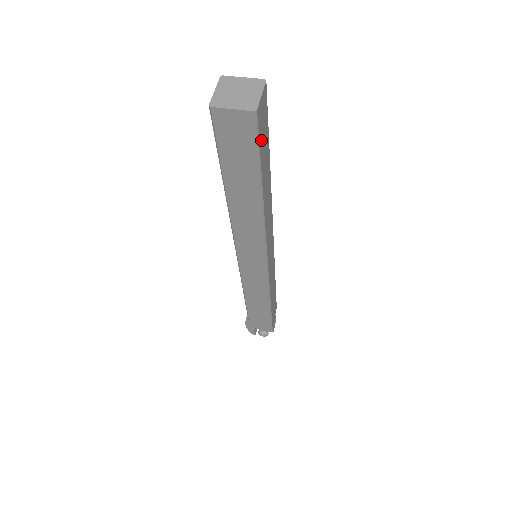
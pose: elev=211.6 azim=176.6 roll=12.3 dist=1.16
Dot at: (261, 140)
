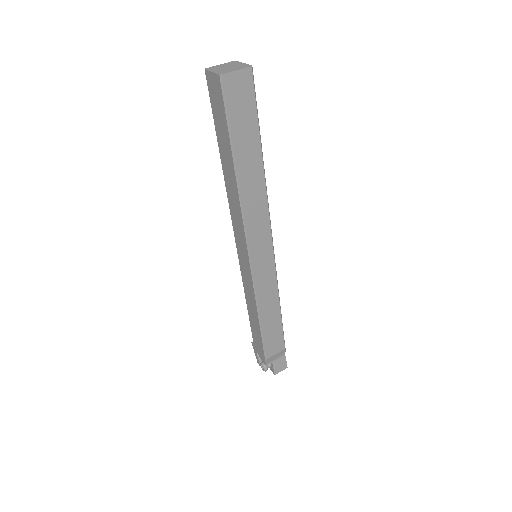
Dot at: (234, 110)
